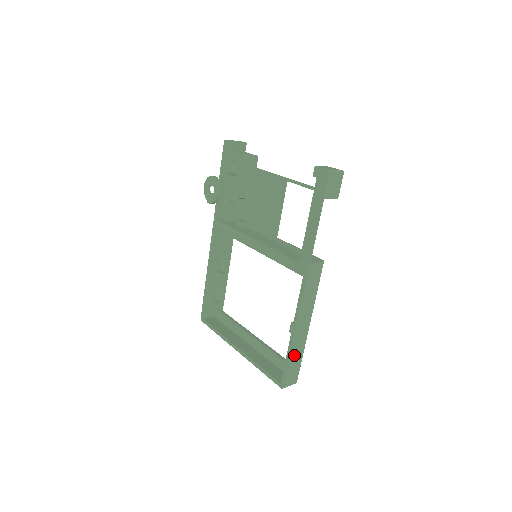
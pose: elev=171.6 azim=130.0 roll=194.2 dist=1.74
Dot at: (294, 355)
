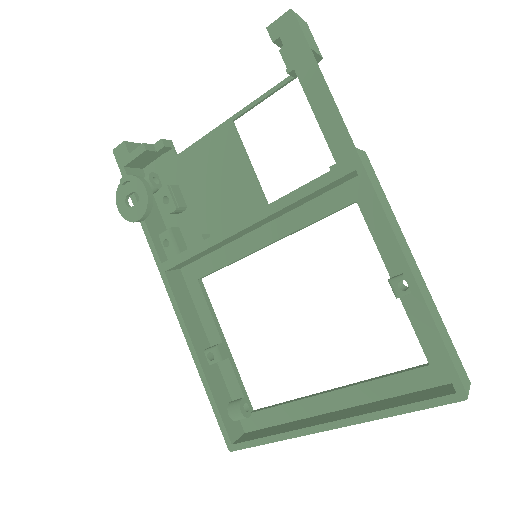
Dot at: (437, 323)
